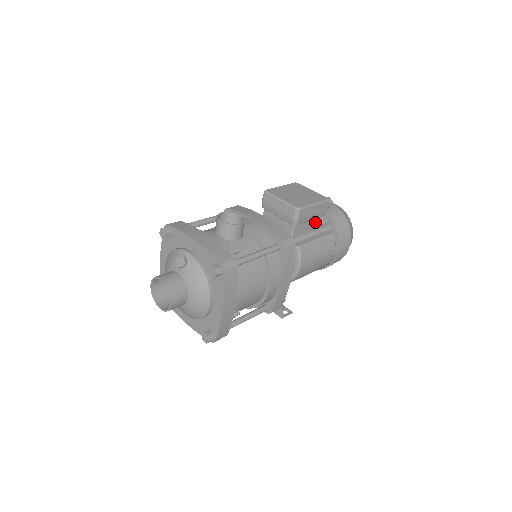
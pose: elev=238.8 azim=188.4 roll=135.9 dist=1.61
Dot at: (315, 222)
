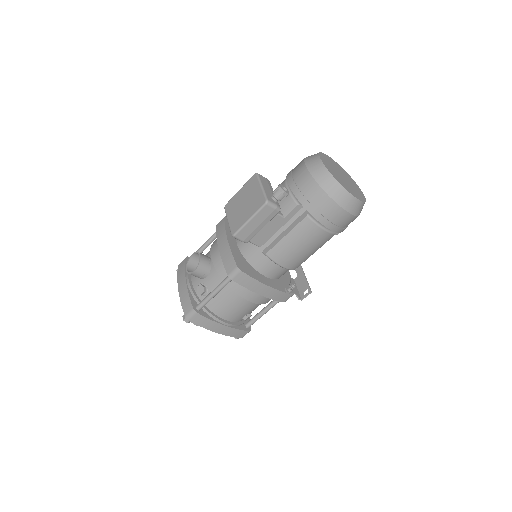
Dot at: (276, 220)
